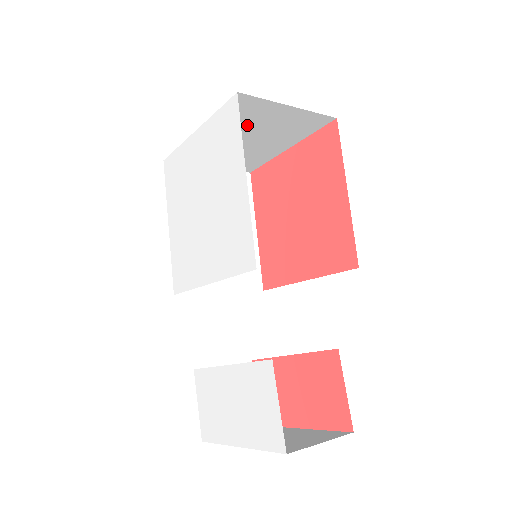
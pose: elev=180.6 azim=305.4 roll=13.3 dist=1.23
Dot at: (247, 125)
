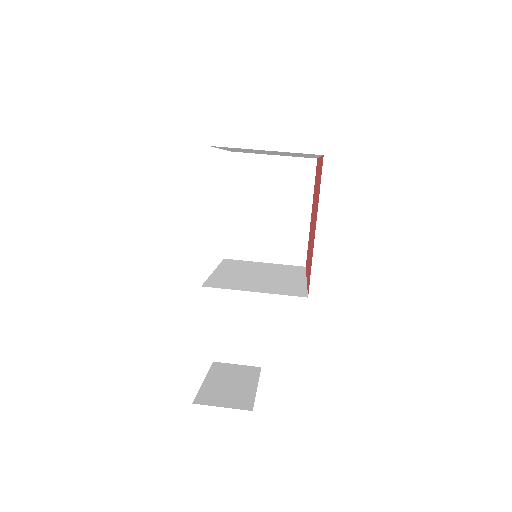
Dot at: occluded
